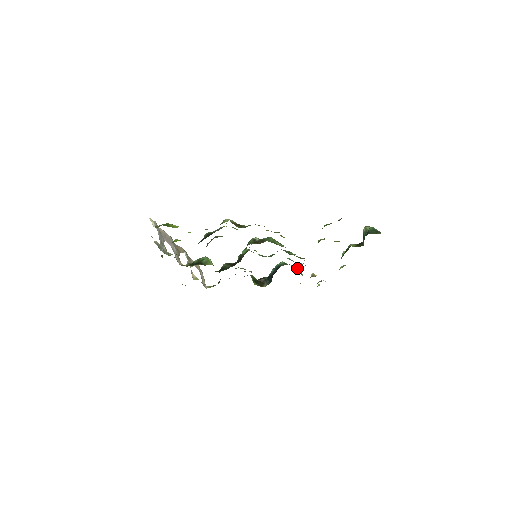
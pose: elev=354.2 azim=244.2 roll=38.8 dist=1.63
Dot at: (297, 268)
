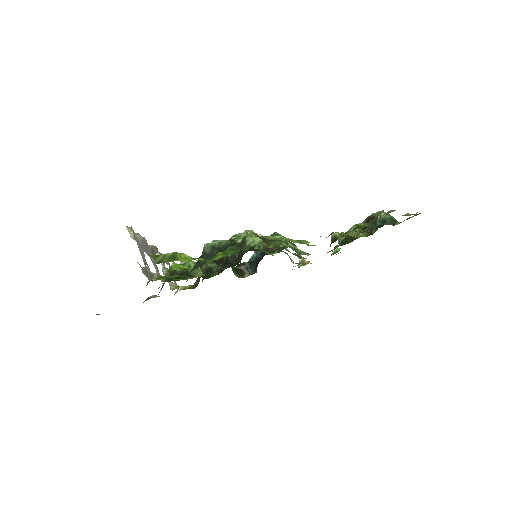
Dot at: occluded
